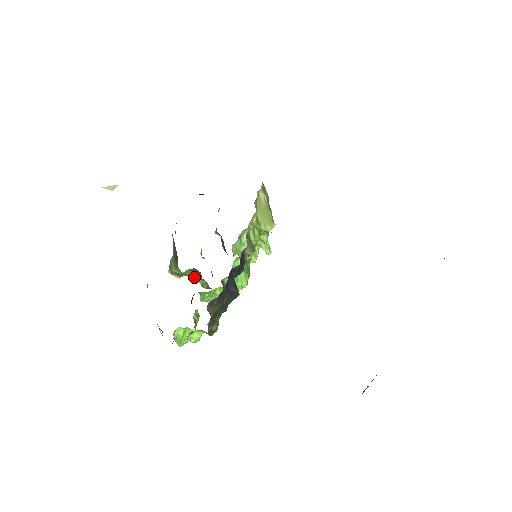
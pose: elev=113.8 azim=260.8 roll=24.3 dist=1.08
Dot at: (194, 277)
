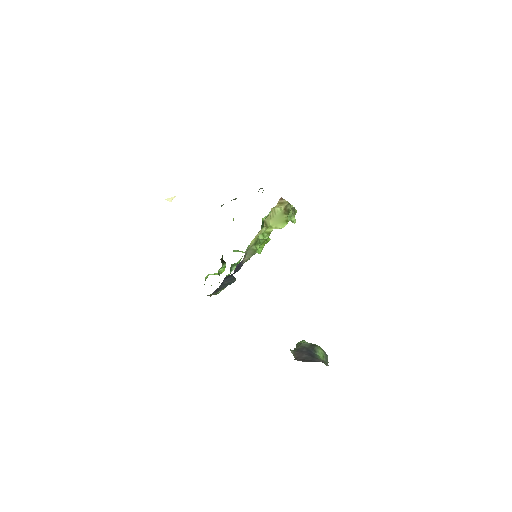
Dot at: occluded
